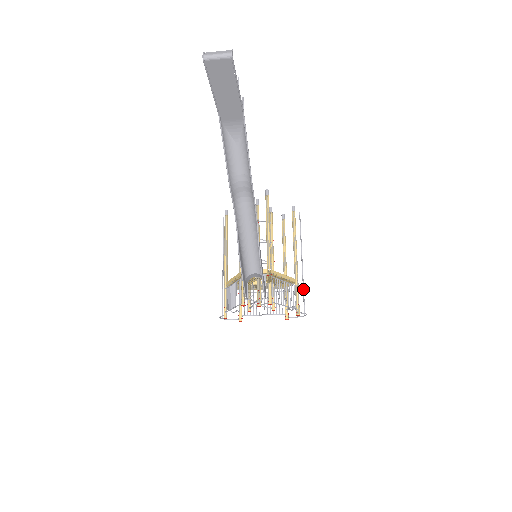
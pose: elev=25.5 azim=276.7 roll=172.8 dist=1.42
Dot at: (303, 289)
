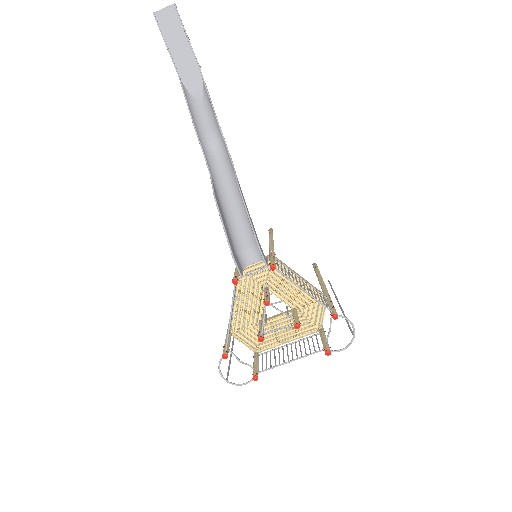
Dot at: occluded
